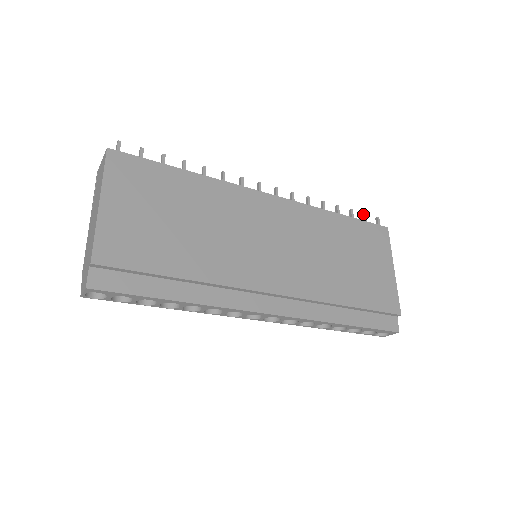
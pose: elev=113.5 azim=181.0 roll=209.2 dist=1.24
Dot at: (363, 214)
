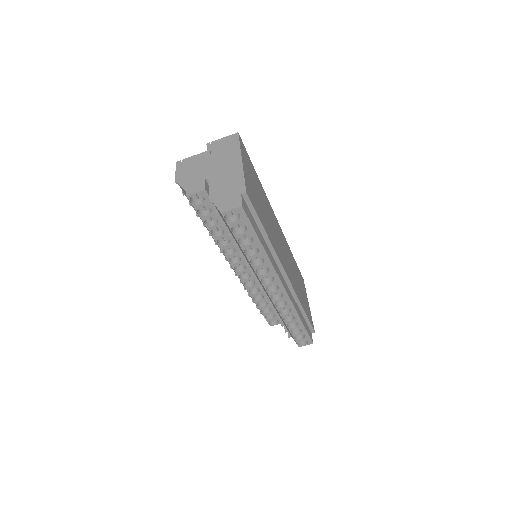
Dot at: occluded
